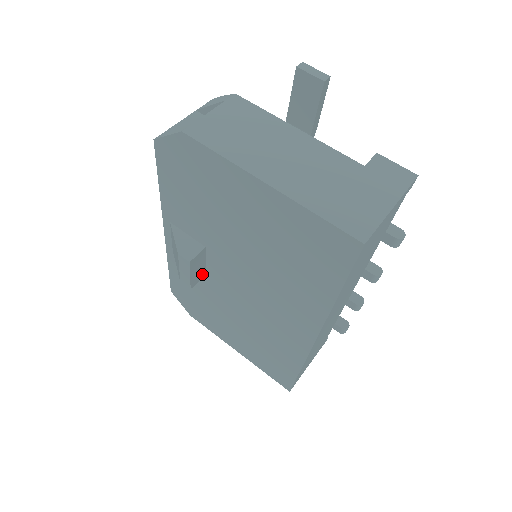
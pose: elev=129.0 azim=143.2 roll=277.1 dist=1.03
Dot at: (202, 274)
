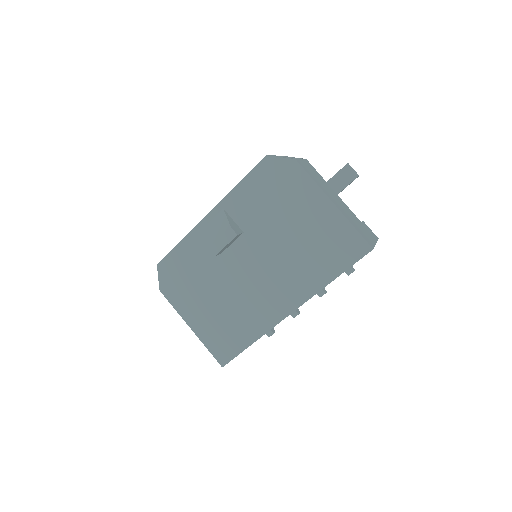
Dot at: (222, 251)
